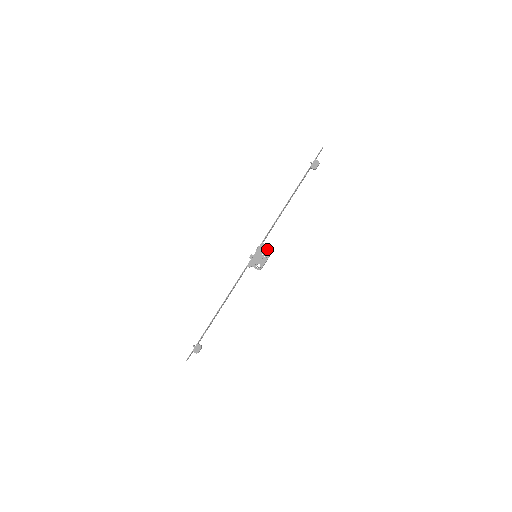
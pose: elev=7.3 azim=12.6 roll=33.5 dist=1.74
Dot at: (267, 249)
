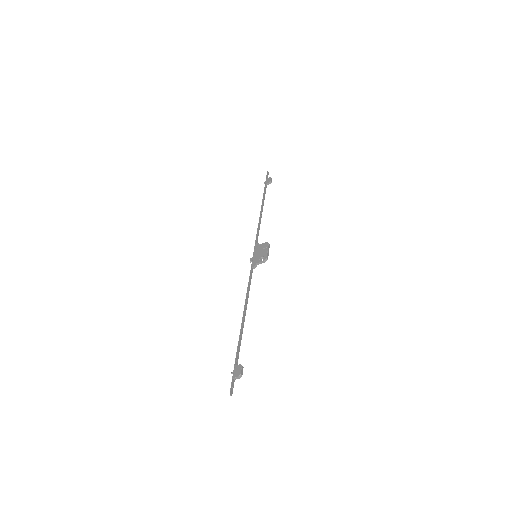
Dot at: (263, 243)
